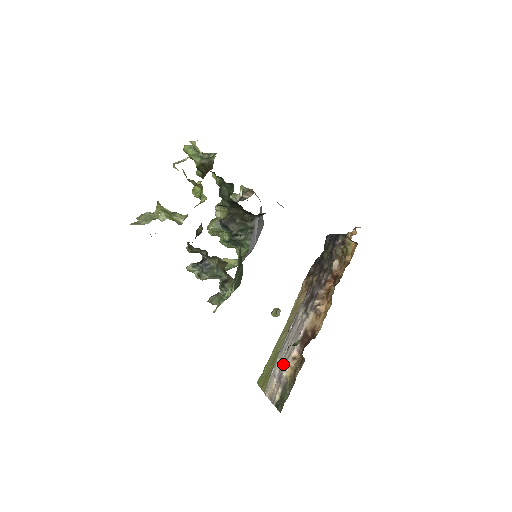
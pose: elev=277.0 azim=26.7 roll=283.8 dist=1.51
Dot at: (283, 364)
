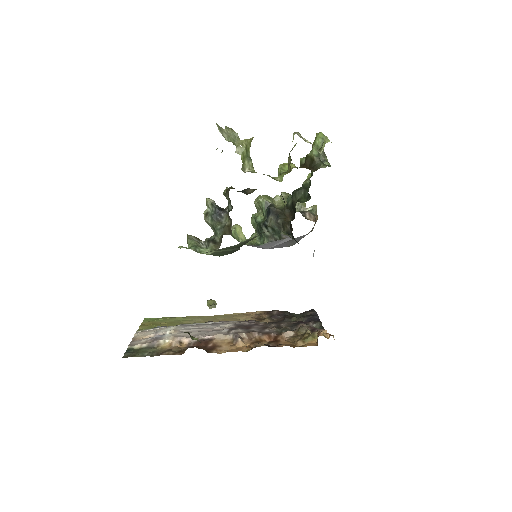
Dot at: (171, 335)
